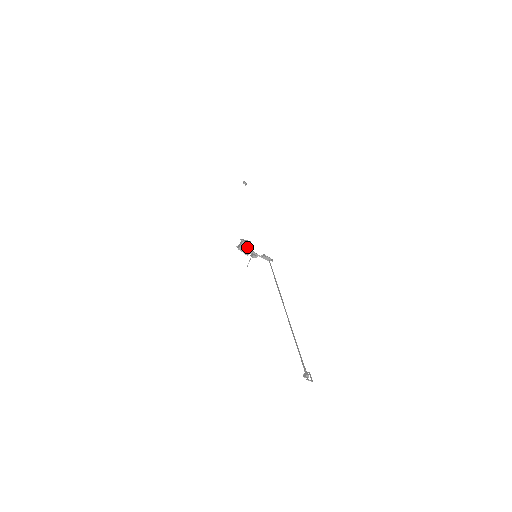
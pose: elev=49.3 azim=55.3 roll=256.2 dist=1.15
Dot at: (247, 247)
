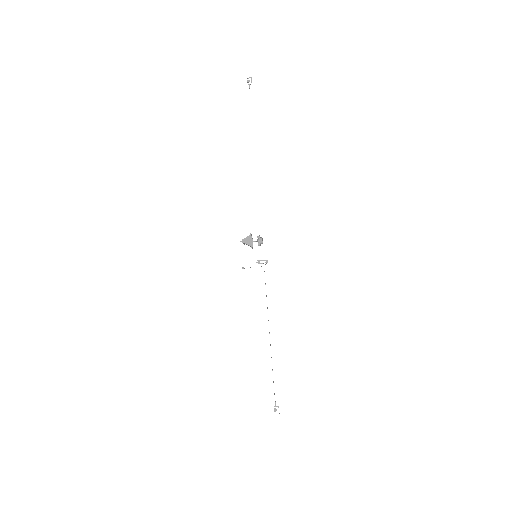
Dot at: (248, 245)
